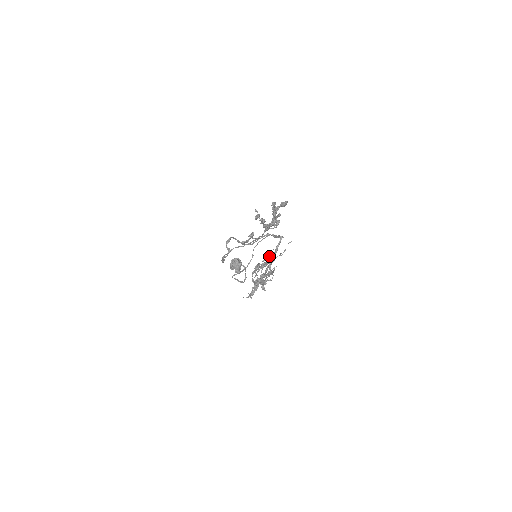
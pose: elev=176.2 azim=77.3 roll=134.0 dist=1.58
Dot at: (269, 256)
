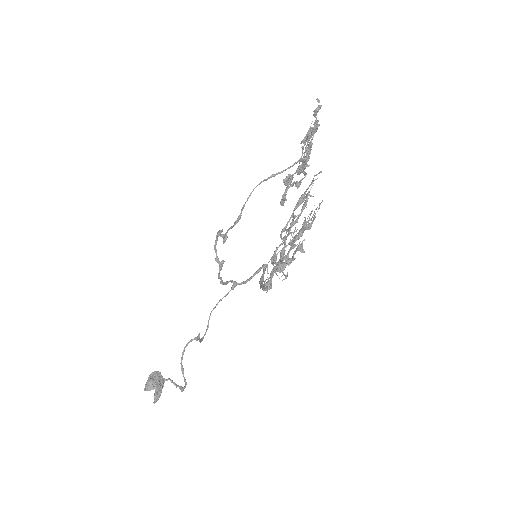
Dot at: (307, 199)
